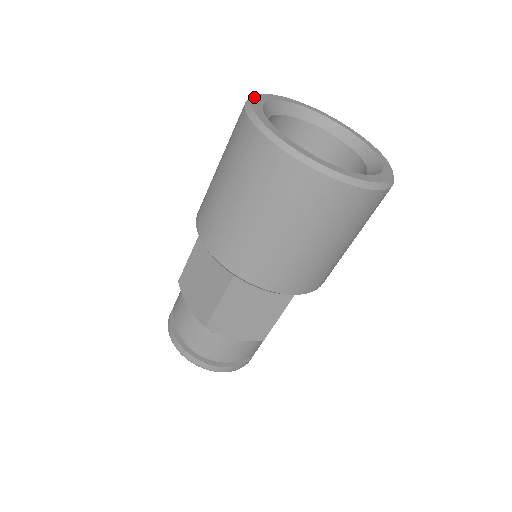
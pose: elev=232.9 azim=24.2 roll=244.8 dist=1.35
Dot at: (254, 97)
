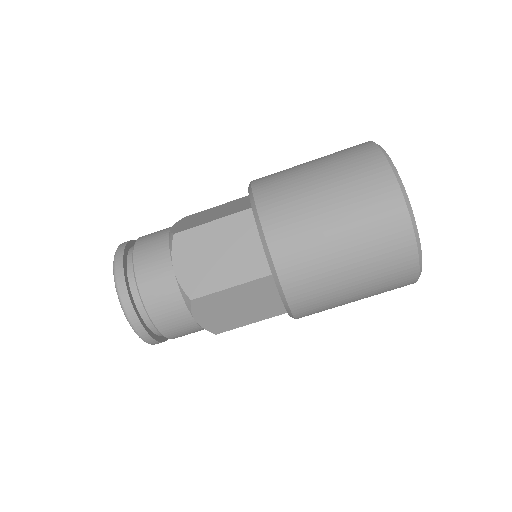
Dot at: occluded
